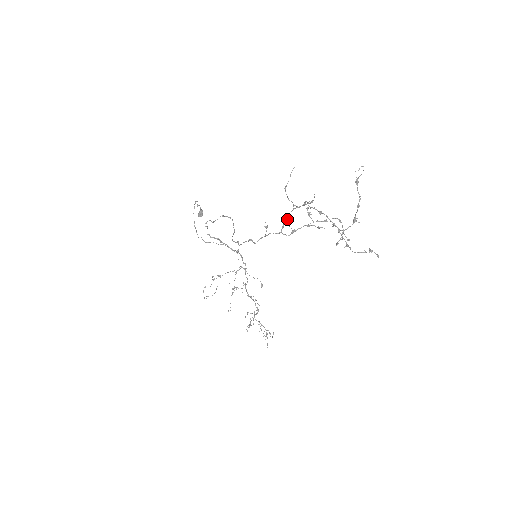
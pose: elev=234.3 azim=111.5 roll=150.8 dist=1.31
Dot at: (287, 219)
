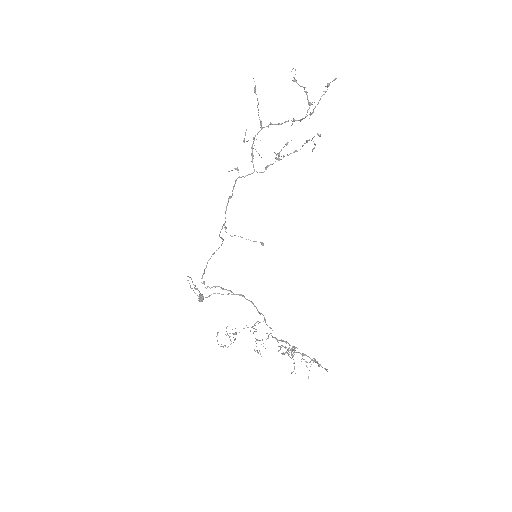
Dot at: (252, 148)
